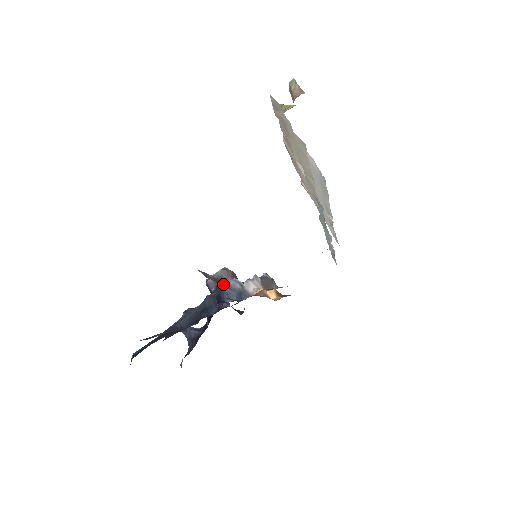
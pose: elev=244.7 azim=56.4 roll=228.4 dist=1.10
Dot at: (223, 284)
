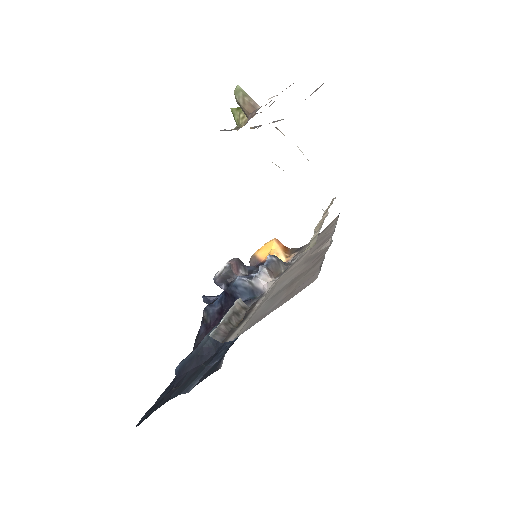
Dot at: (236, 318)
